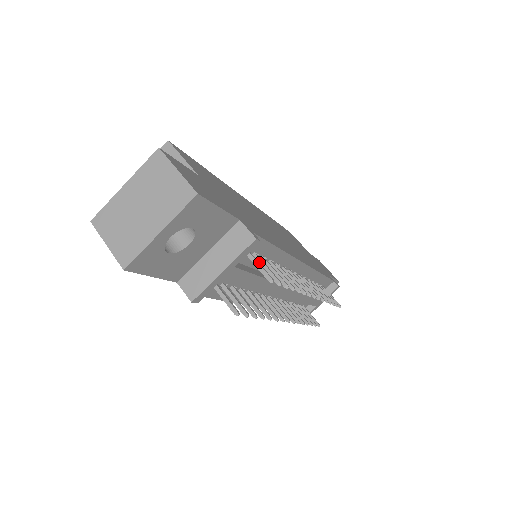
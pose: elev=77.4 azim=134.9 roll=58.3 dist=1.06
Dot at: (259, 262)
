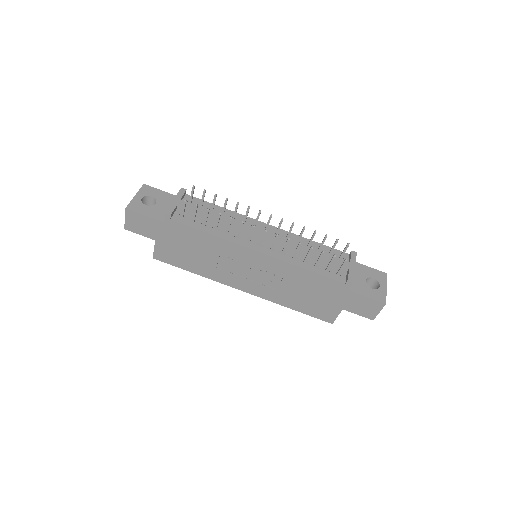
Dot at: (201, 203)
